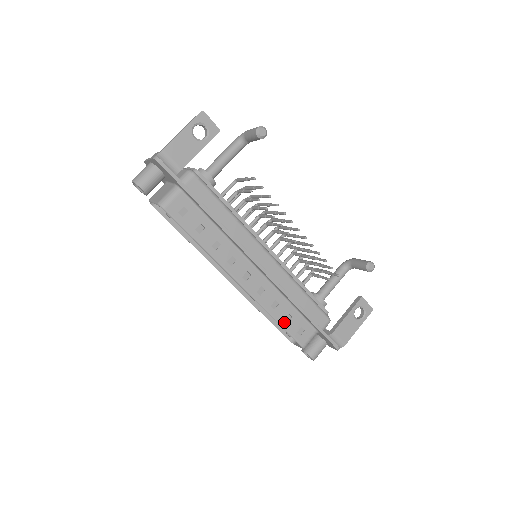
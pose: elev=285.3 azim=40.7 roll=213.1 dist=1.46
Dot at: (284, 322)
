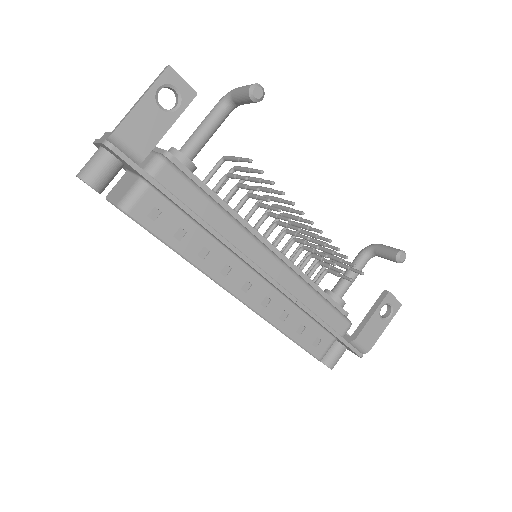
Dot at: (296, 335)
